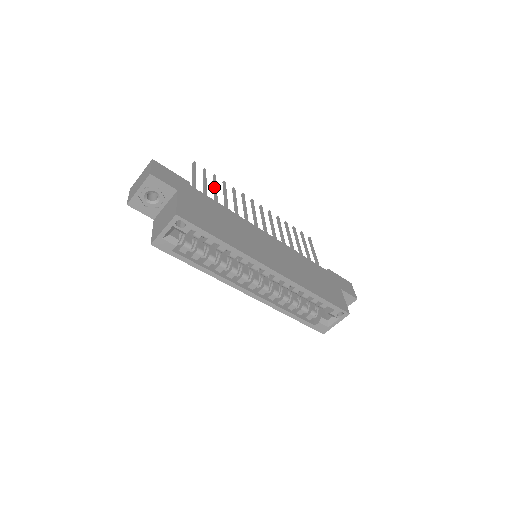
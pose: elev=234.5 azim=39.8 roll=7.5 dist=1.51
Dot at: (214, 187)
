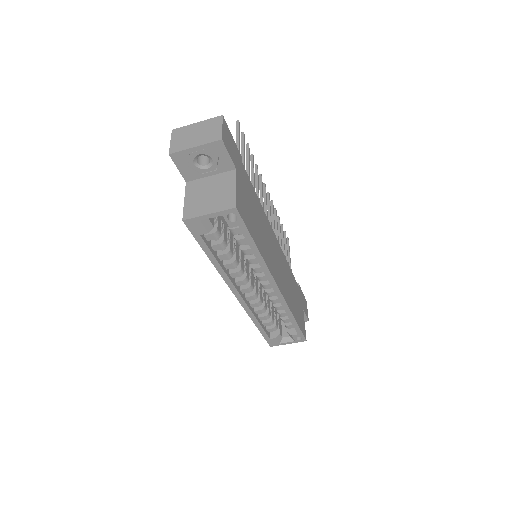
Dot at: (248, 162)
